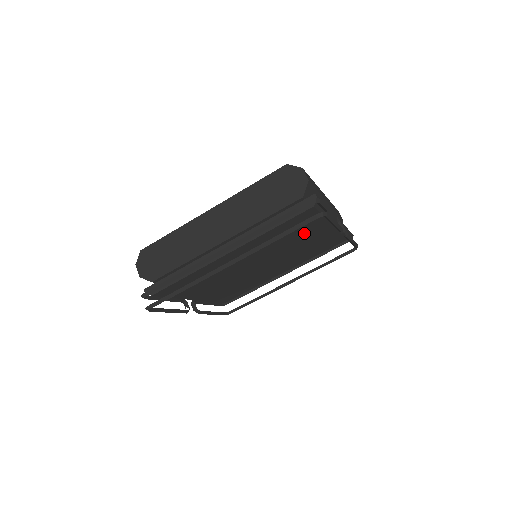
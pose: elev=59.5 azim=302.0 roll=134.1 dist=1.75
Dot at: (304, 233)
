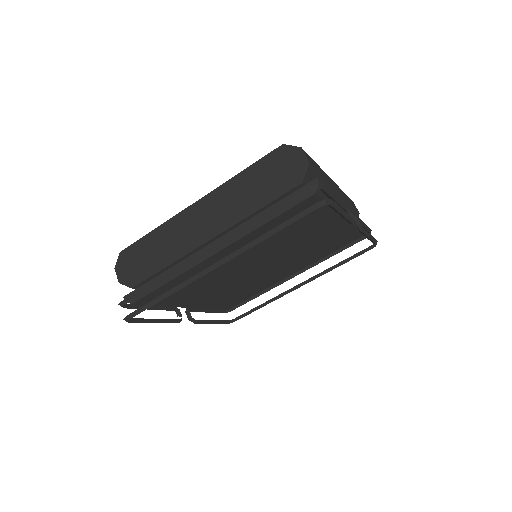
Dot at: (309, 227)
